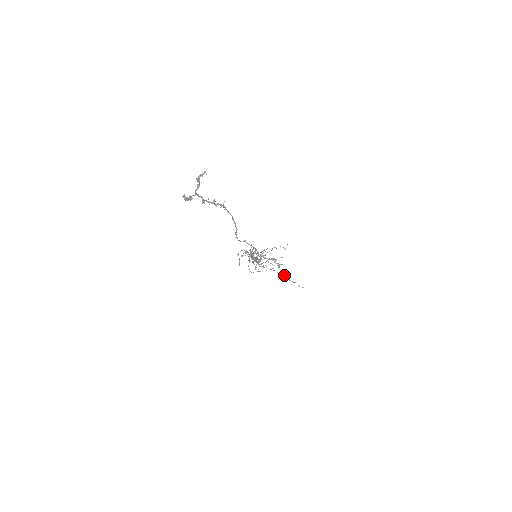
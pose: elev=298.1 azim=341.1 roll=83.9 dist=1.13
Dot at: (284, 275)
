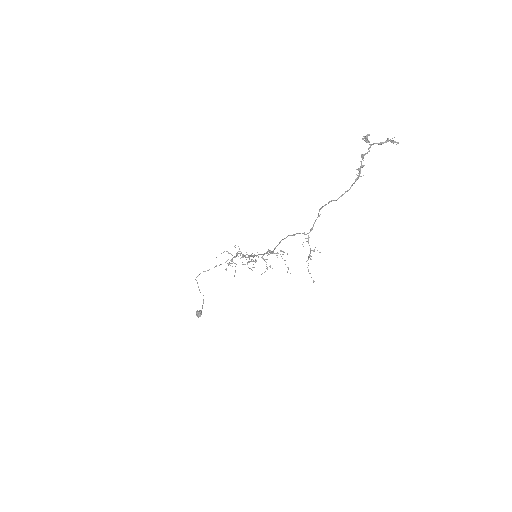
Dot at: (308, 263)
